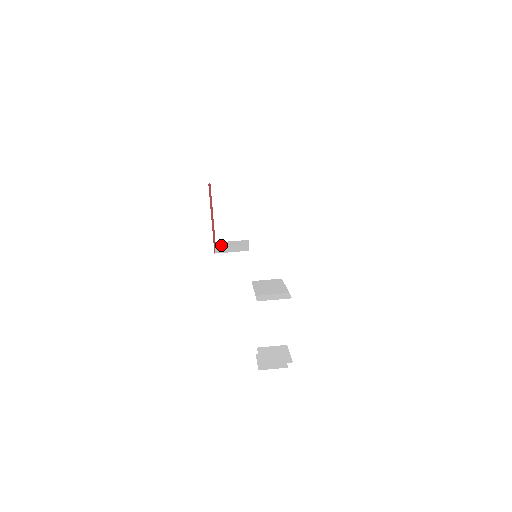
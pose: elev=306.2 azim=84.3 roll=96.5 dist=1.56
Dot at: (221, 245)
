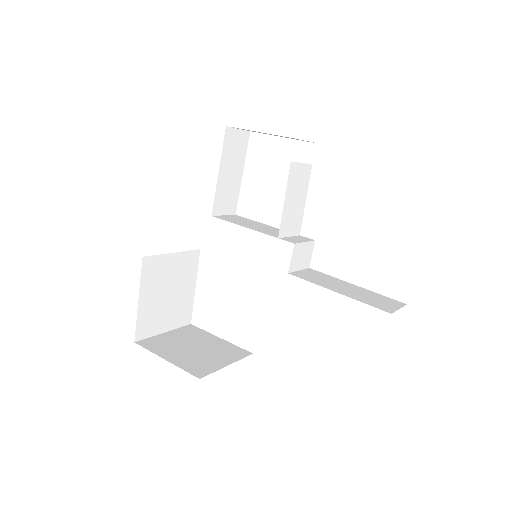
Dot at: occluded
